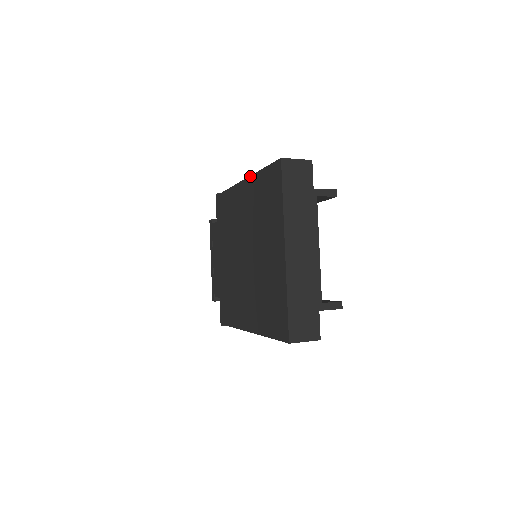
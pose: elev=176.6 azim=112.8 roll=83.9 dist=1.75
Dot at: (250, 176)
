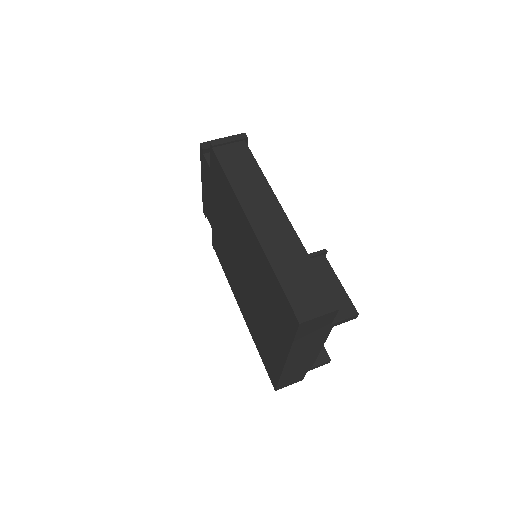
Dot at: (259, 244)
